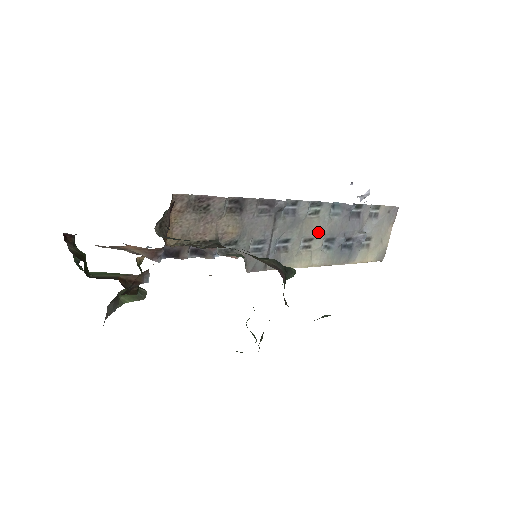
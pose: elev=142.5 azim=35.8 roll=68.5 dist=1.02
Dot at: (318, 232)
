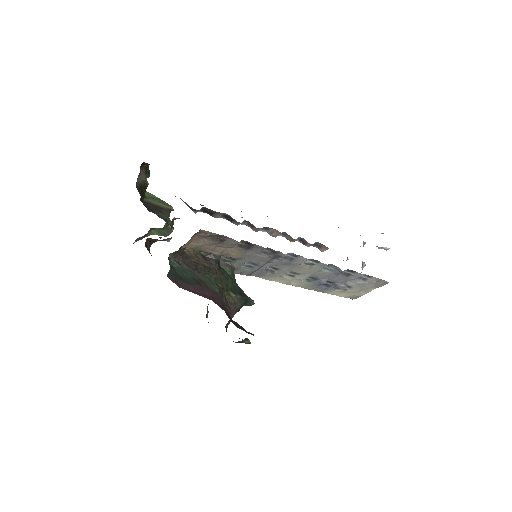
Dot at: (305, 273)
